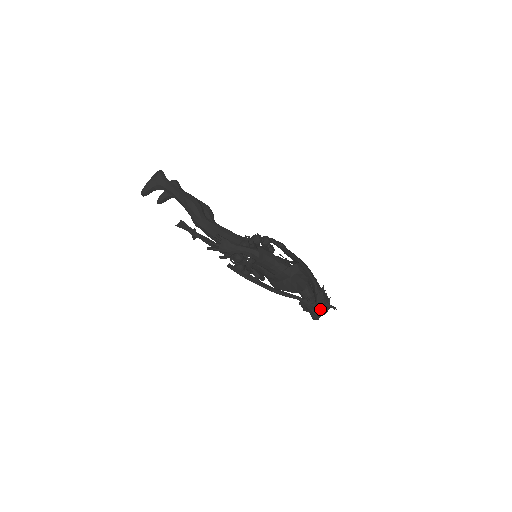
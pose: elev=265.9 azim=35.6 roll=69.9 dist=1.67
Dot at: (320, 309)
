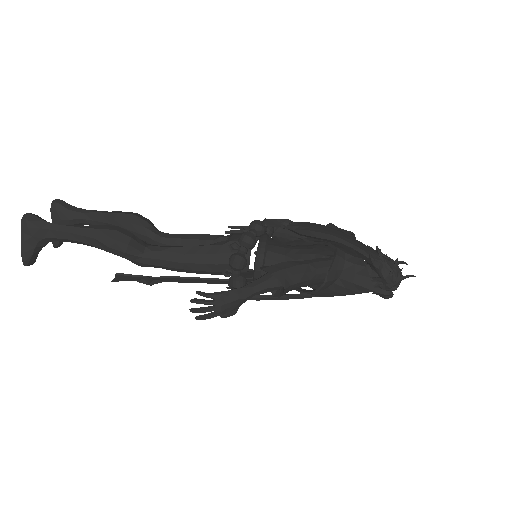
Dot at: (394, 286)
